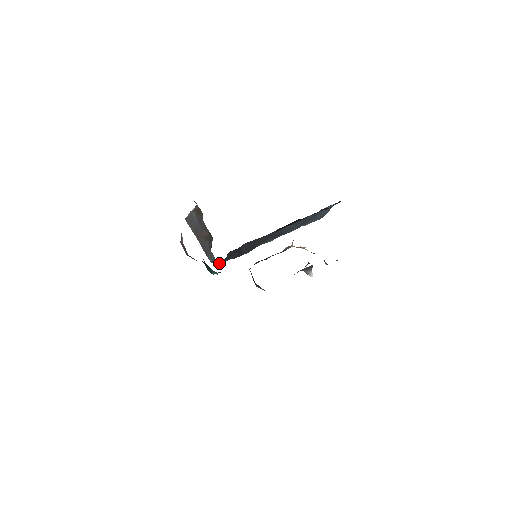
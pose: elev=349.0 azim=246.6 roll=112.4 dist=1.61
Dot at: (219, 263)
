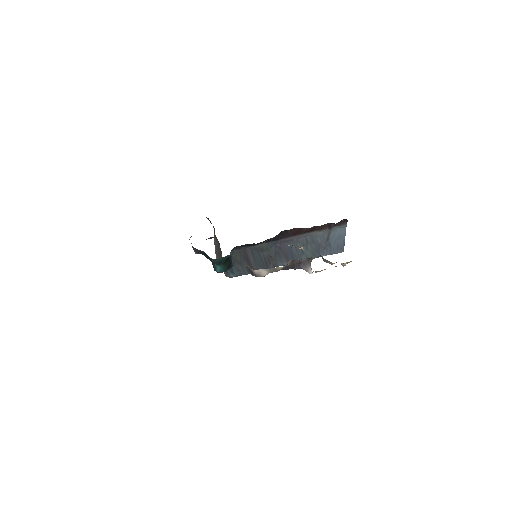
Dot at: (232, 276)
